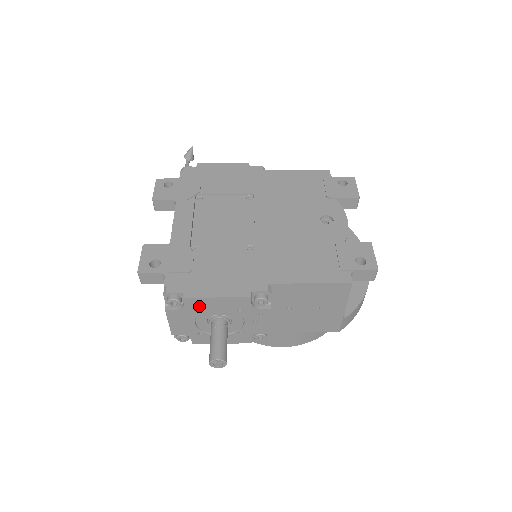
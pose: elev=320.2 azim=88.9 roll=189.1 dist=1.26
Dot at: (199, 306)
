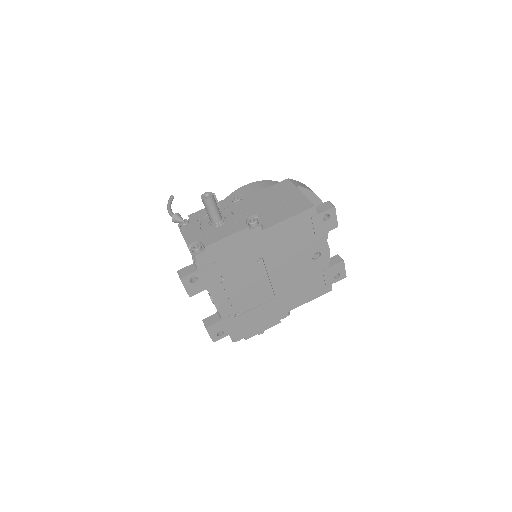
Dot at: occluded
